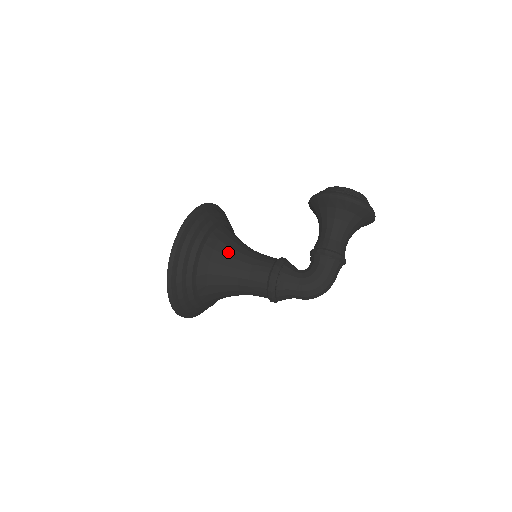
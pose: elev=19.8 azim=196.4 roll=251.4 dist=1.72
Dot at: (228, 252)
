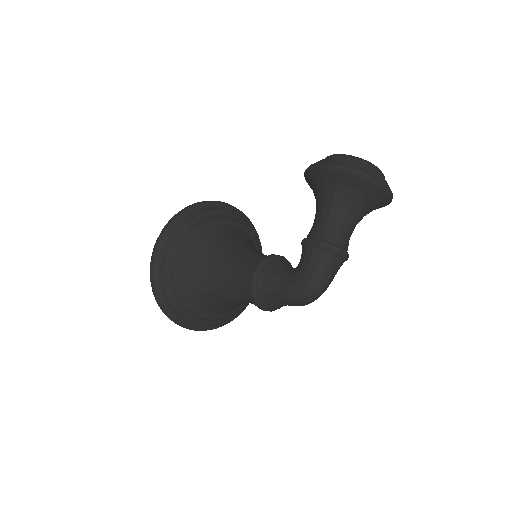
Dot at: (215, 252)
